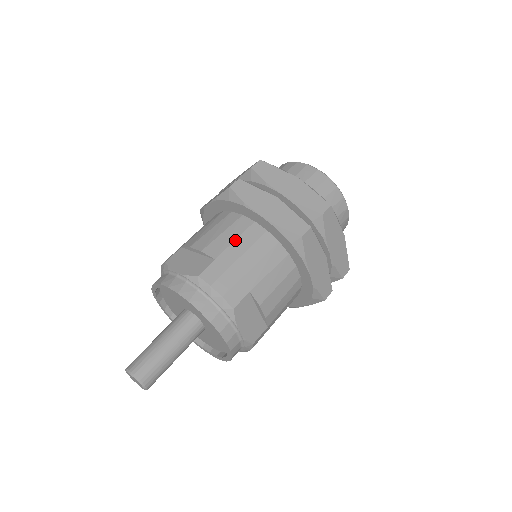
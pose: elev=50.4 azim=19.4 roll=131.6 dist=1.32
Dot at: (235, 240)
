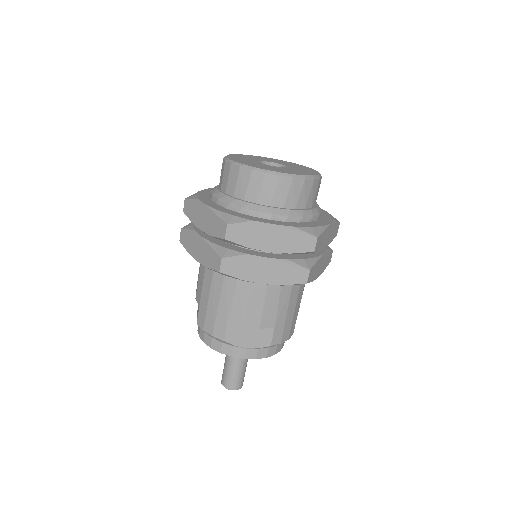
Dot at: (203, 284)
